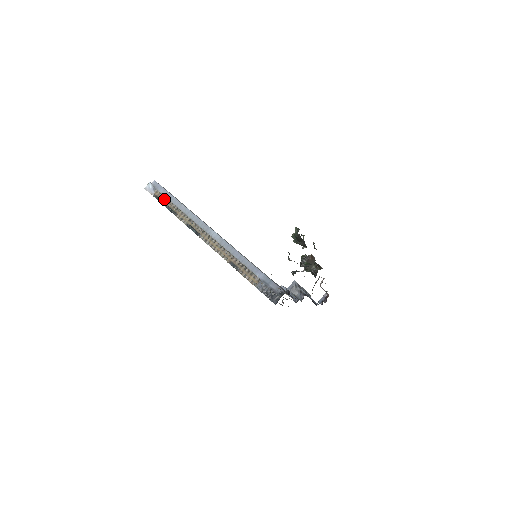
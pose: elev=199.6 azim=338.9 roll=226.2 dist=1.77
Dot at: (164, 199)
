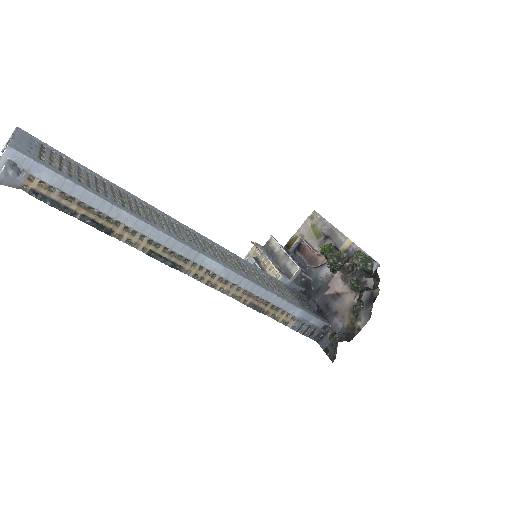
Dot at: (63, 198)
